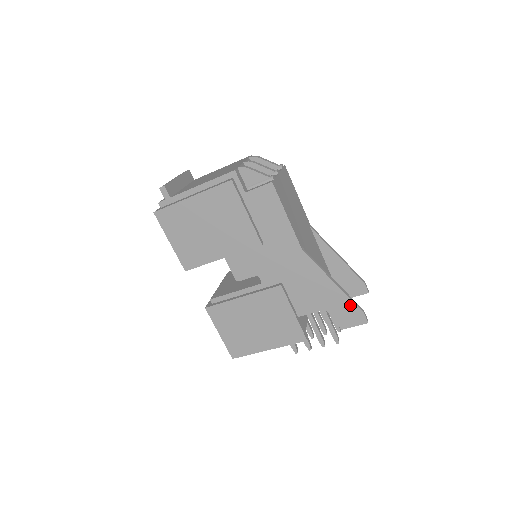
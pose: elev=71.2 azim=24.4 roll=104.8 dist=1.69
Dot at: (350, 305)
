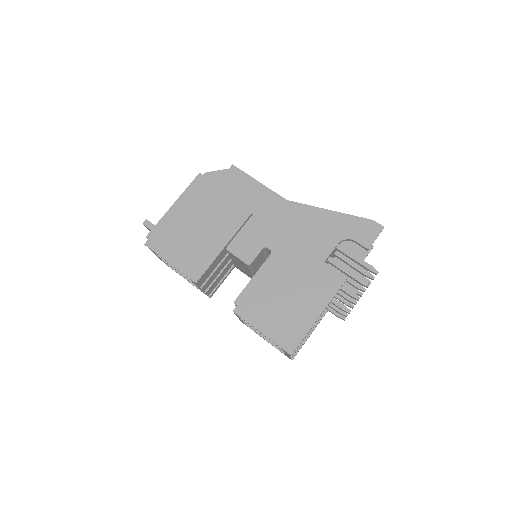
Dot at: (357, 221)
